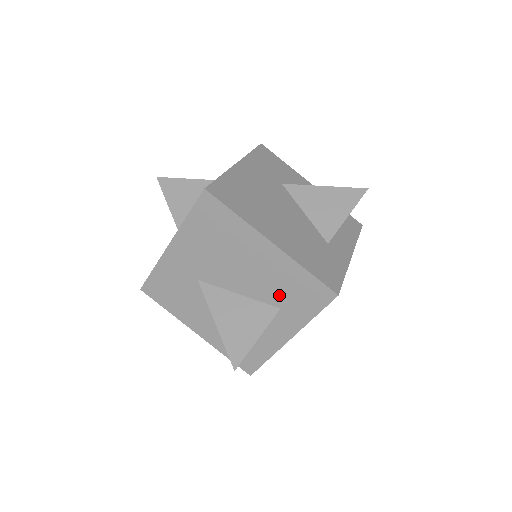
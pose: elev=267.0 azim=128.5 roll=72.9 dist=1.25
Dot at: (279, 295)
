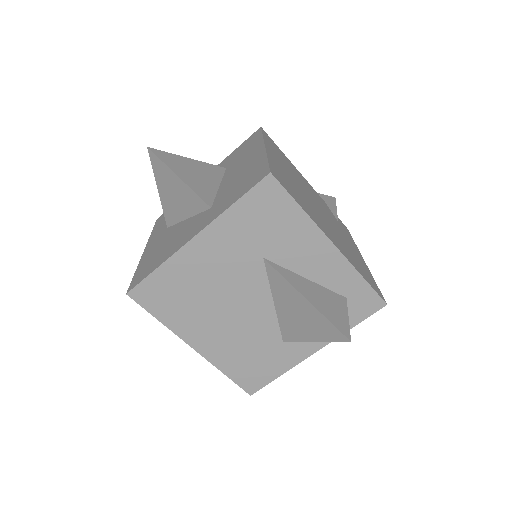
Dot at: occluded
